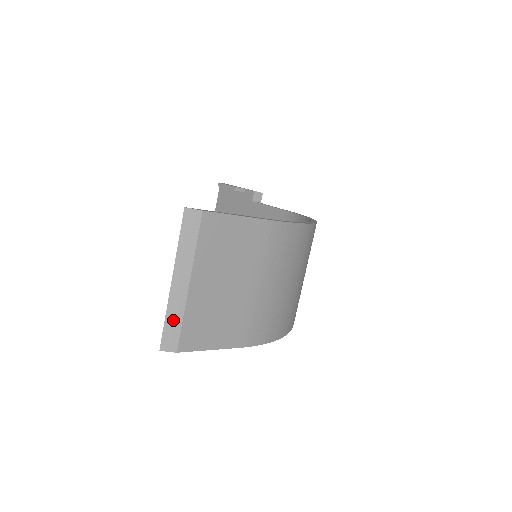
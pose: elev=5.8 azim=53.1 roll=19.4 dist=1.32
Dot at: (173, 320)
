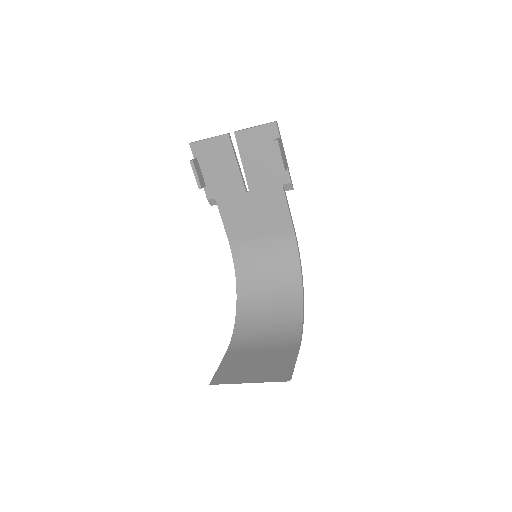
Dot at: (228, 383)
